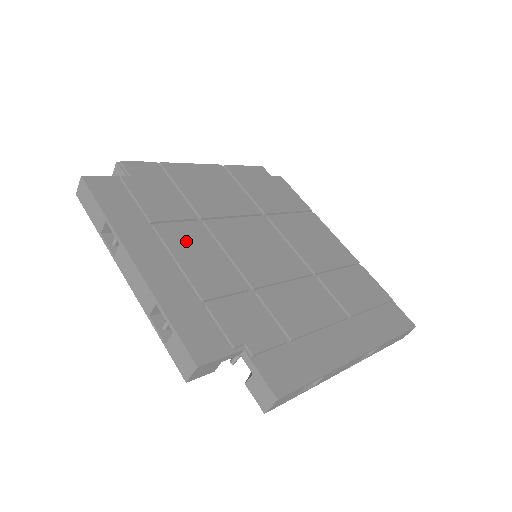
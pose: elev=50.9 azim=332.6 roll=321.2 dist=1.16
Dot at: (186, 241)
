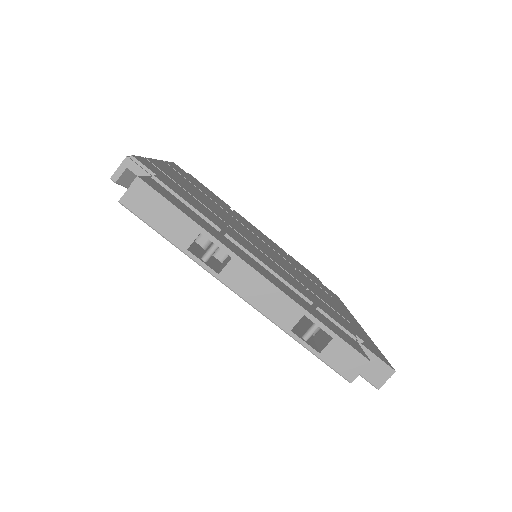
Dot at: (249, 247)
